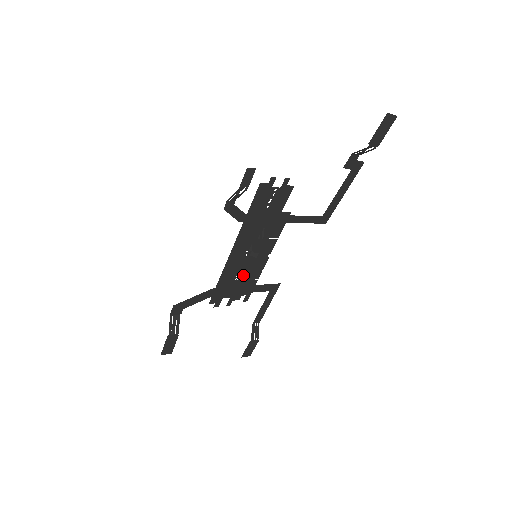
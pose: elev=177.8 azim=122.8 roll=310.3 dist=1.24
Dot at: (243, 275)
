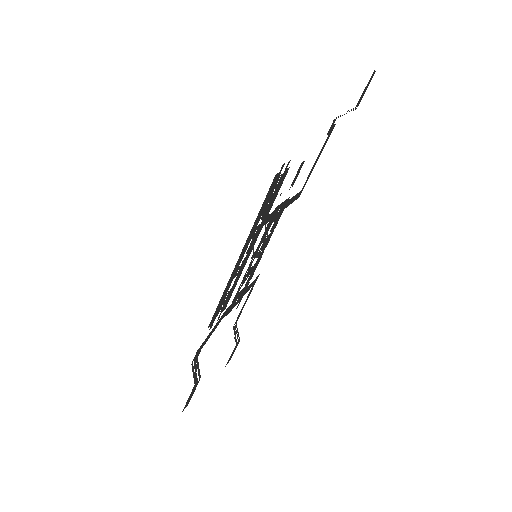
Dot at: (235, 282)
